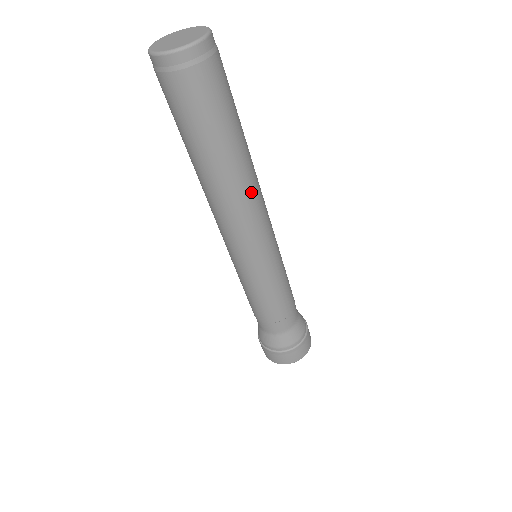
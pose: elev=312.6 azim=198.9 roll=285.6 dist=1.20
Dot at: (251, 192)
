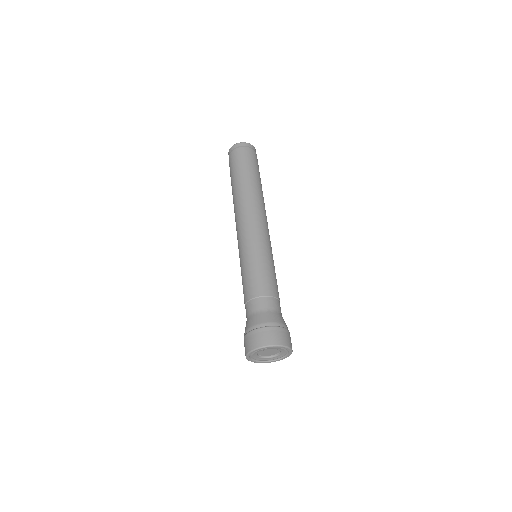
Dot at: (247, 200)
